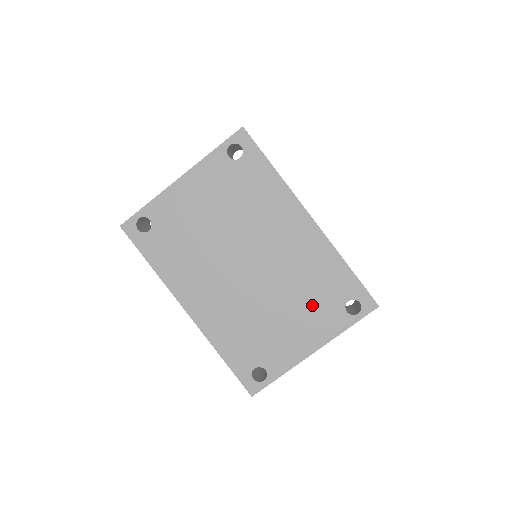
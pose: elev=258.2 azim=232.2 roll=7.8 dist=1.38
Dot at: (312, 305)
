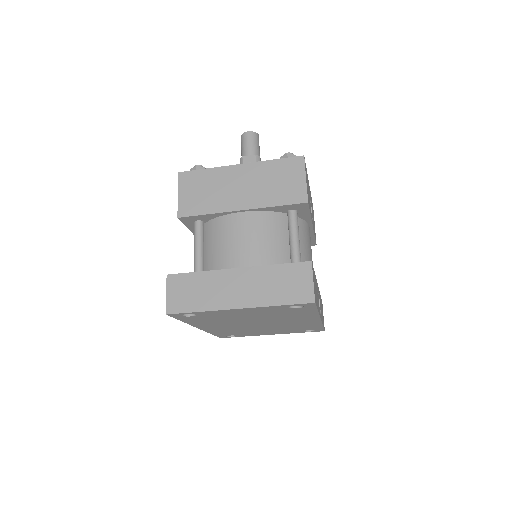
Dot at: (286, 330)
